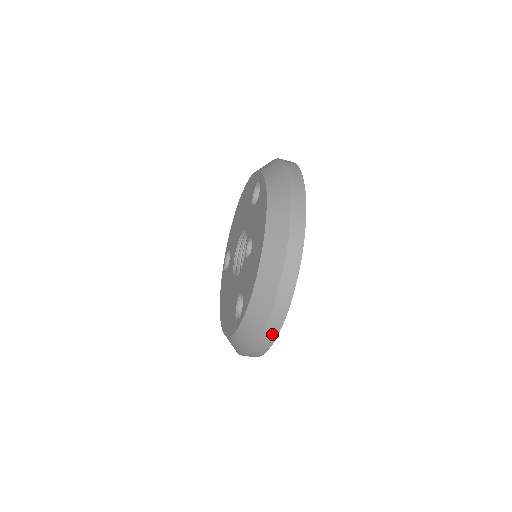
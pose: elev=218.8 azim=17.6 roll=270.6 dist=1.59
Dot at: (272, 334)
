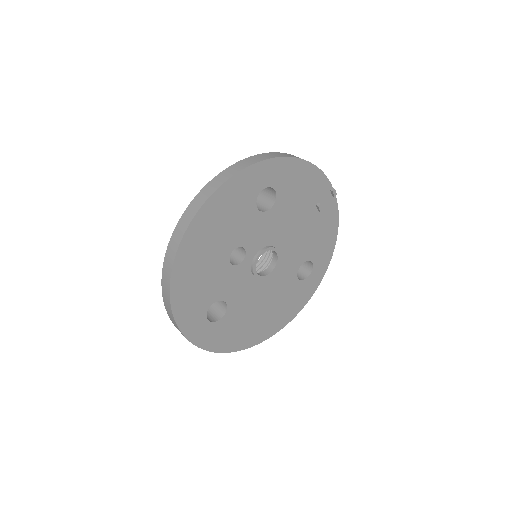
Dot at: (176, 326)
